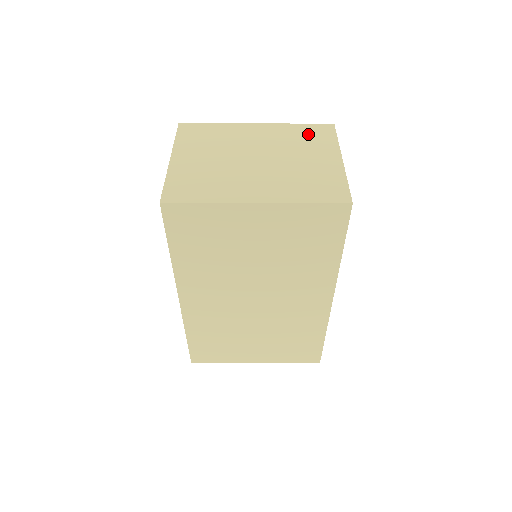
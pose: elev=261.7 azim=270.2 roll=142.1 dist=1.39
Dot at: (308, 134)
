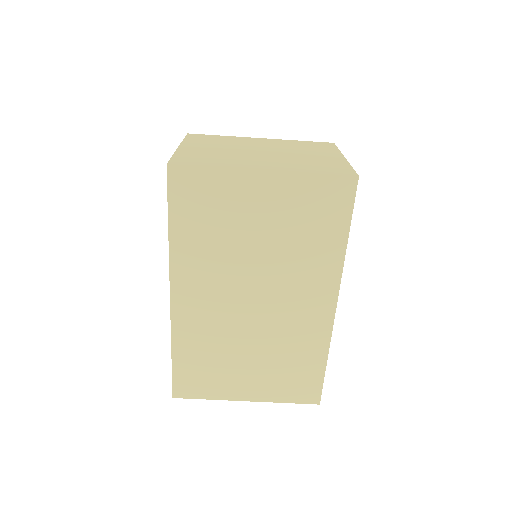
Dot at: (310, 145)
